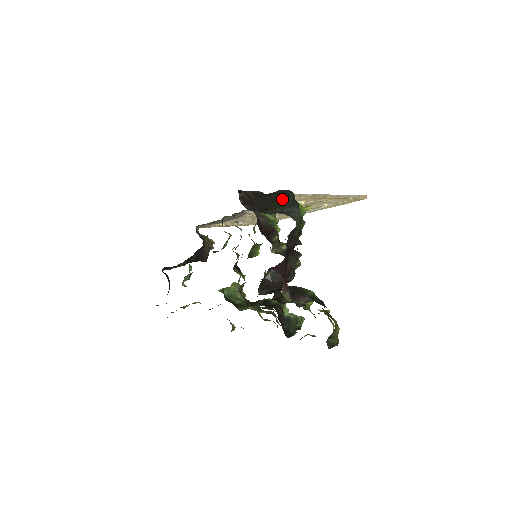
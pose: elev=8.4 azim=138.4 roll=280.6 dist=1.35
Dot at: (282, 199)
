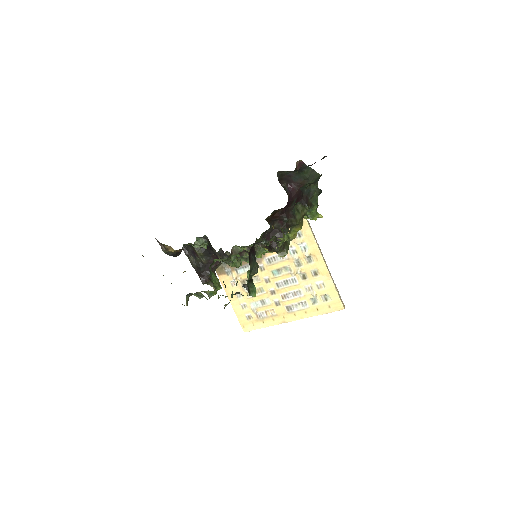
Dot at: occluded
